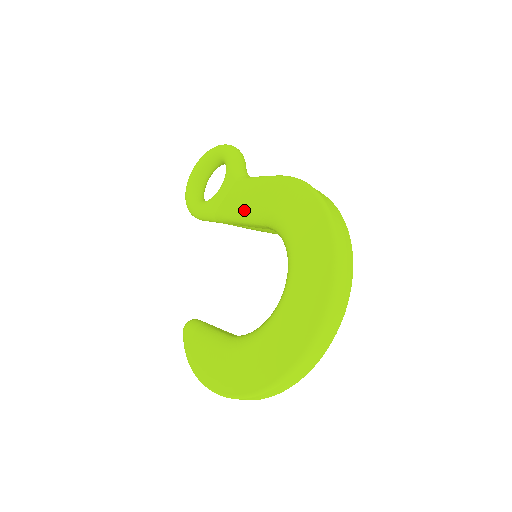
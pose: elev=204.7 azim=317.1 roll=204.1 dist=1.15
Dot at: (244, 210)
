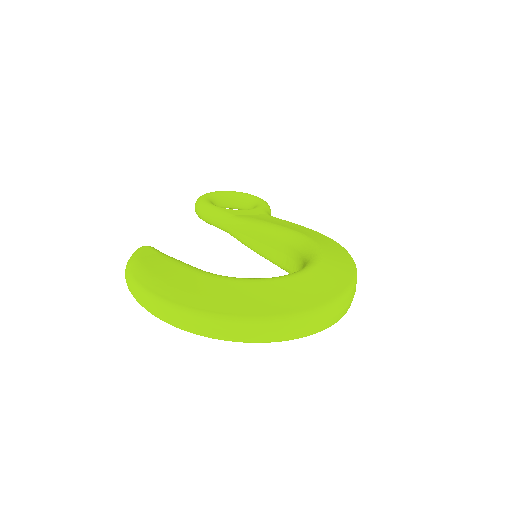
Dot at: (272, 224)
